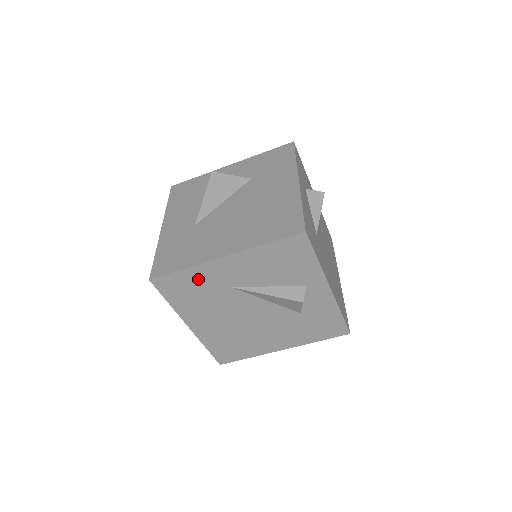
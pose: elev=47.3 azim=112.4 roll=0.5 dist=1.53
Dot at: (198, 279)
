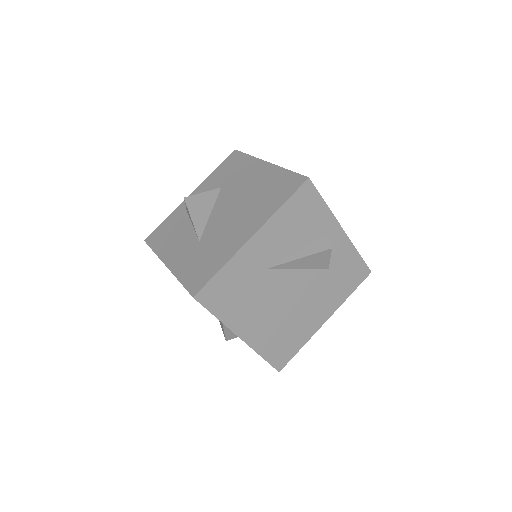
Dot at: (236, 274)
